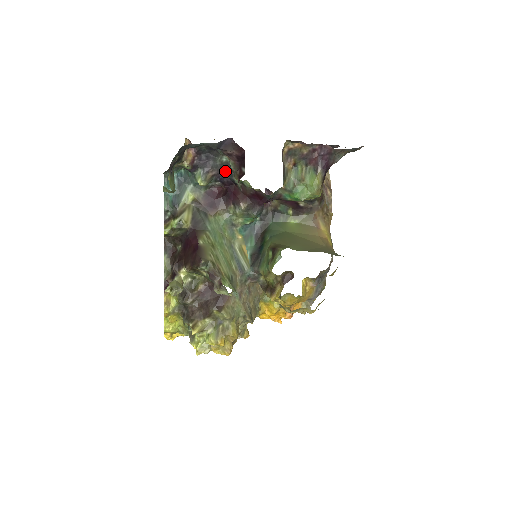
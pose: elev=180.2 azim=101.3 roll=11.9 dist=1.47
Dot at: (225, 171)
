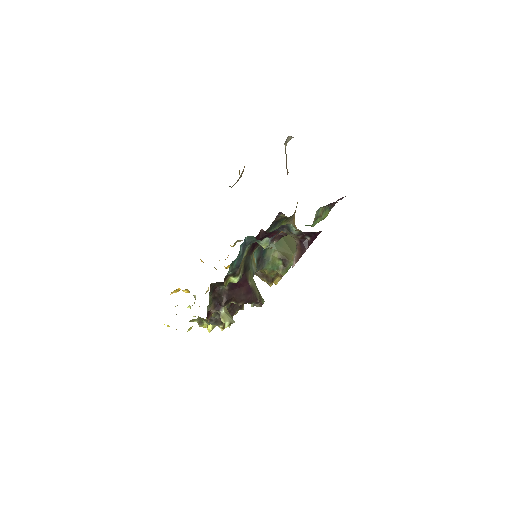
Dot at: (279, 228)
